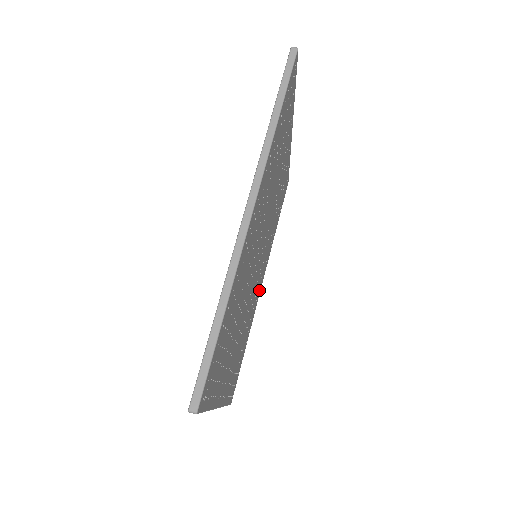
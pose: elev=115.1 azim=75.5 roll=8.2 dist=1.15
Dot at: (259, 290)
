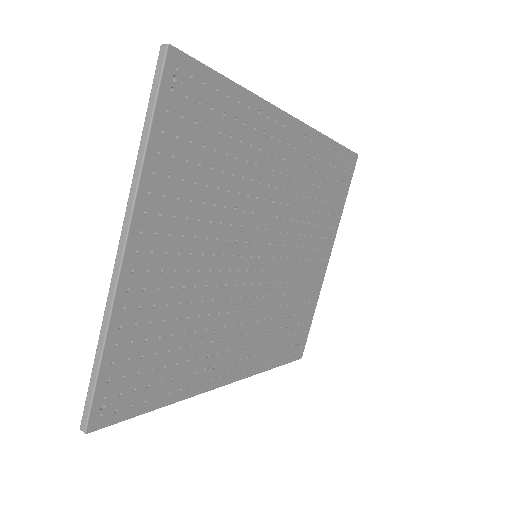
Dot at: (223, 371)
